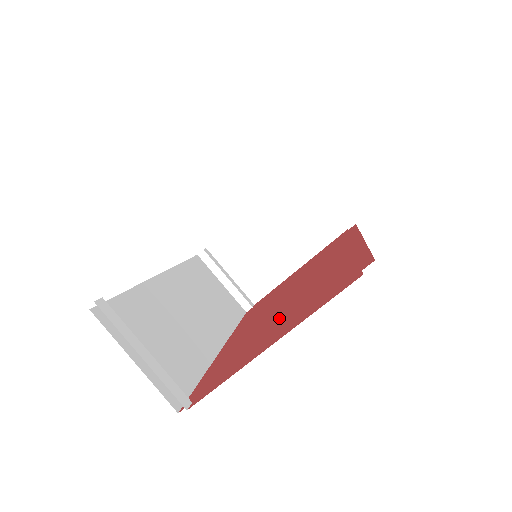
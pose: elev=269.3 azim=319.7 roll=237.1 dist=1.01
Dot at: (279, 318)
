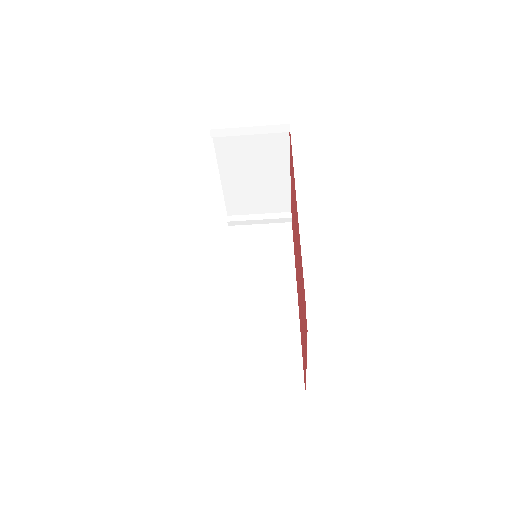
Dot at: occluded
